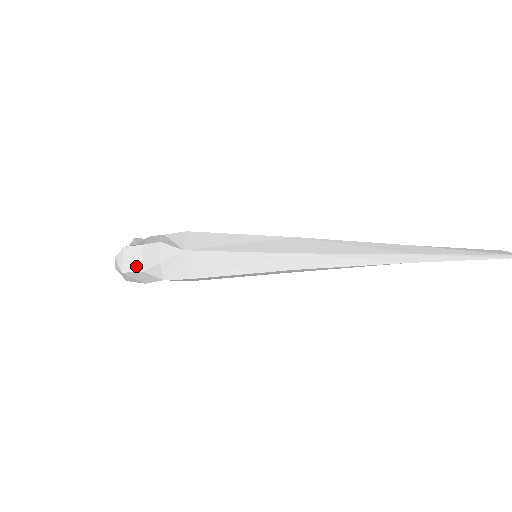
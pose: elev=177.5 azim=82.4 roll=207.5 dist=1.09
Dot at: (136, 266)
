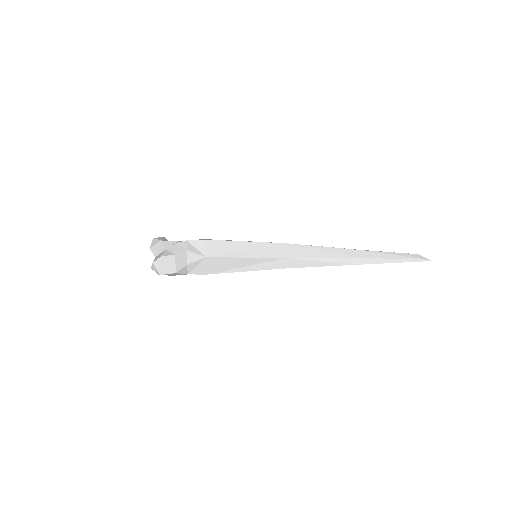
Dot at: (170, 270)
